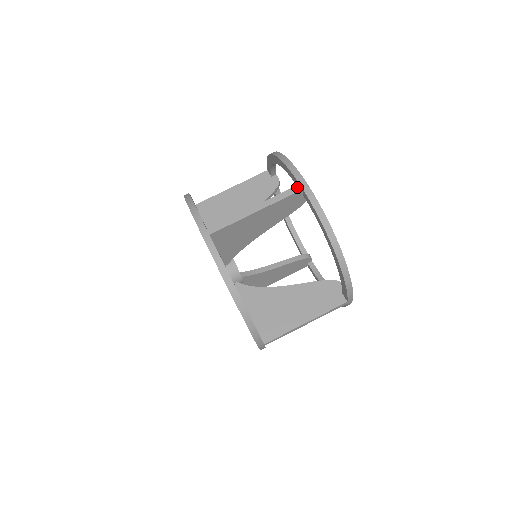
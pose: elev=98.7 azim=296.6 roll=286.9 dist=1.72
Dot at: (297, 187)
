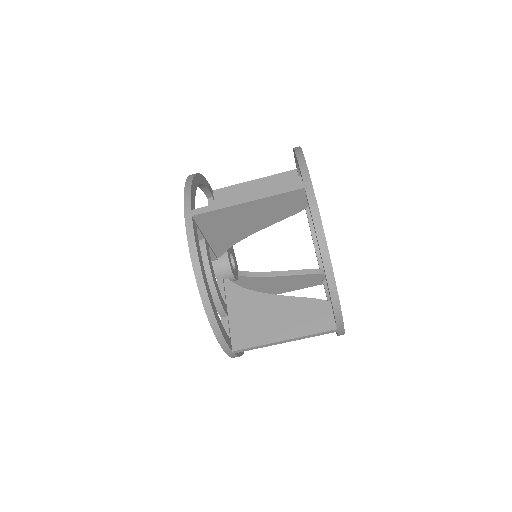
Dot at: (299, 184)
